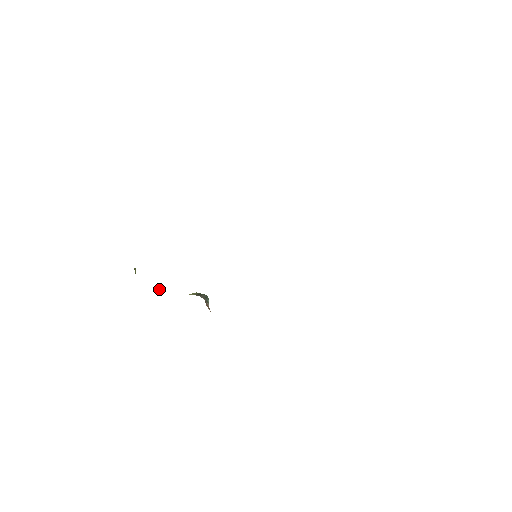
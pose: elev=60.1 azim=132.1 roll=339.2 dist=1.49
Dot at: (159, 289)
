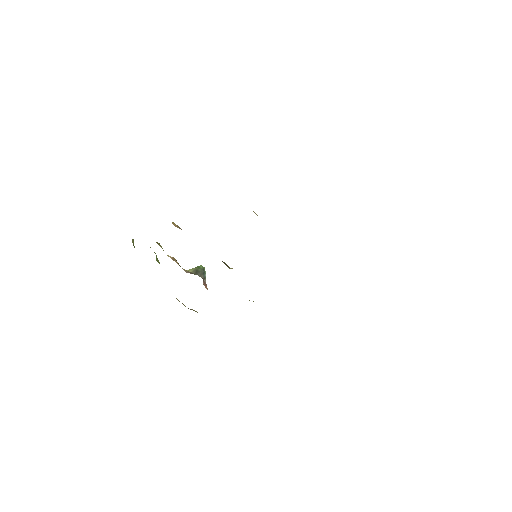
Dot at: (158, 261)
